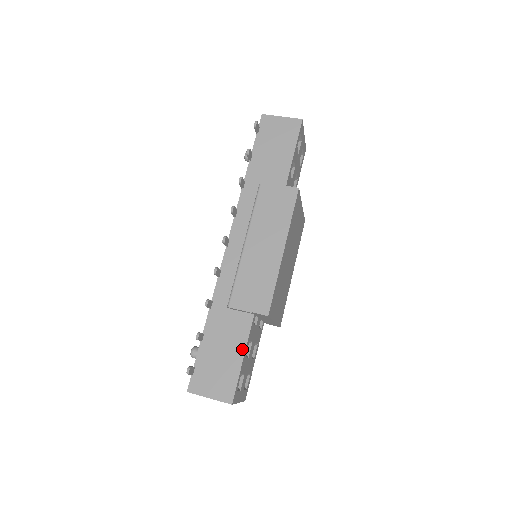
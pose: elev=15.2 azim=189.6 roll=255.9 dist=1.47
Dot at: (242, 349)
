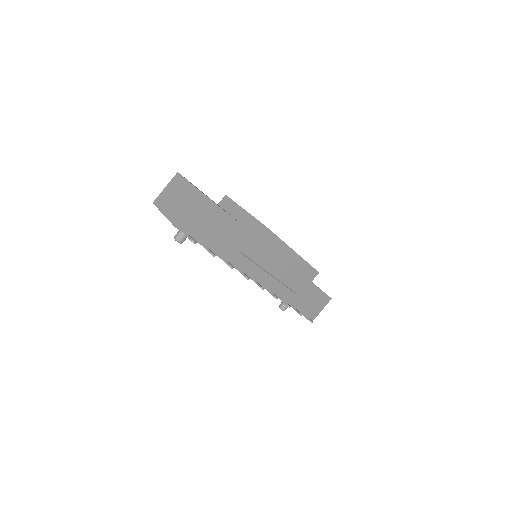
Dot at: (315, 288)
